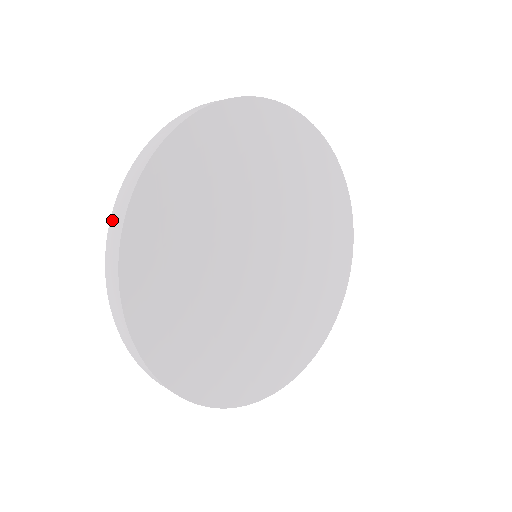
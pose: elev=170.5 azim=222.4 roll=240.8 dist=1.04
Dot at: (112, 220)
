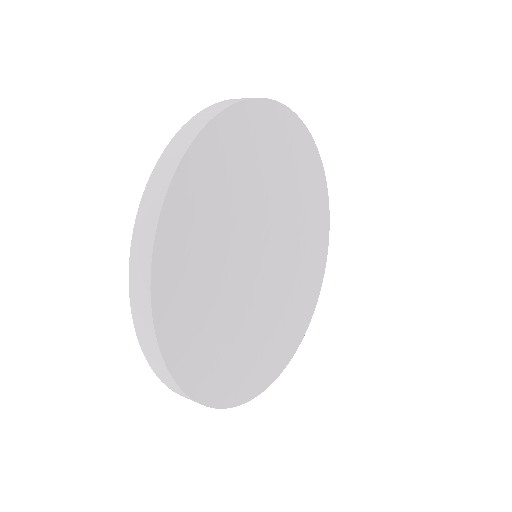
Dot at: (132, 292)
